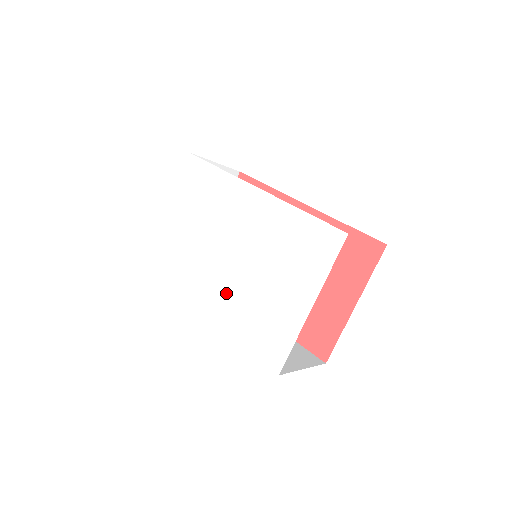
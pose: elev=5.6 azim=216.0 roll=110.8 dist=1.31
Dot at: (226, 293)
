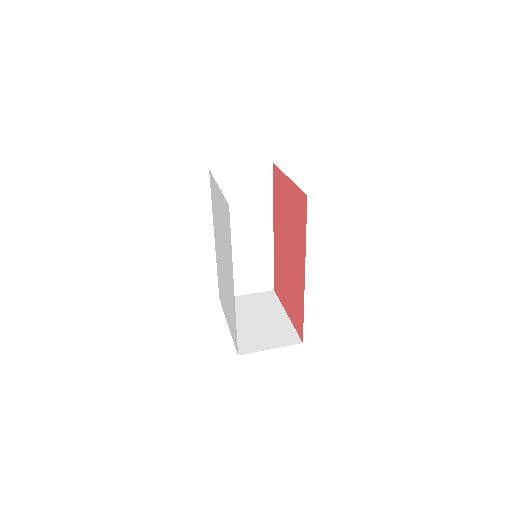
Dot at: (219, 259)
